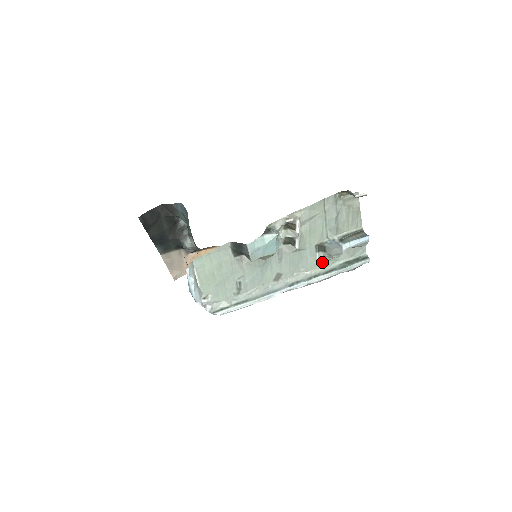
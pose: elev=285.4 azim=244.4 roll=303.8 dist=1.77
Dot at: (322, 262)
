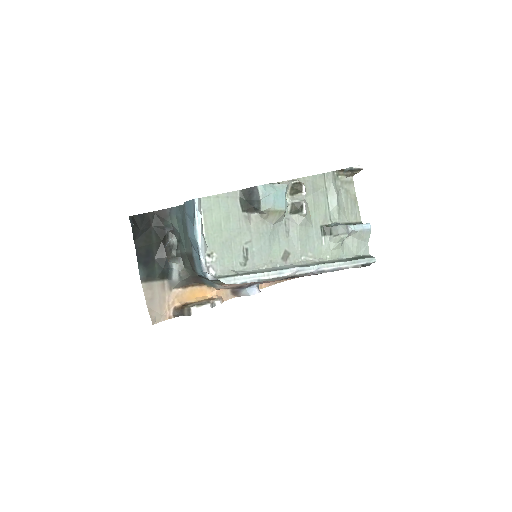
Dot at: (329, 251)
